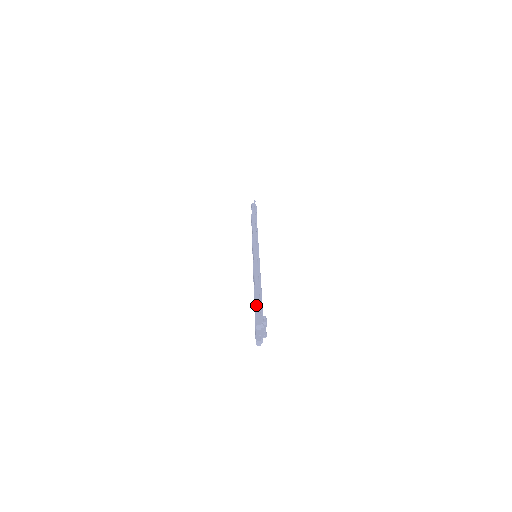
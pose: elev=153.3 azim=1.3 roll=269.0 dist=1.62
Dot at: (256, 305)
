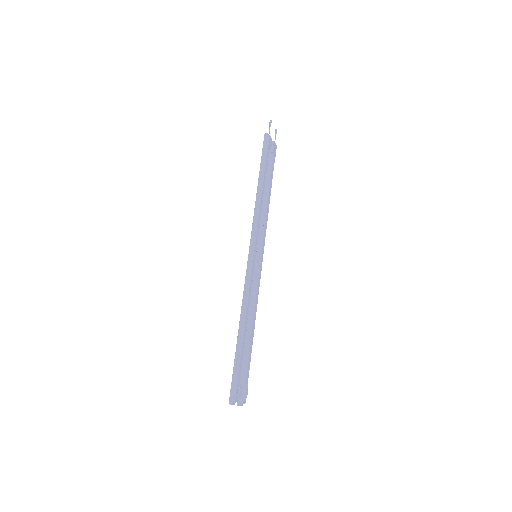
Dot at: (233, 371)
